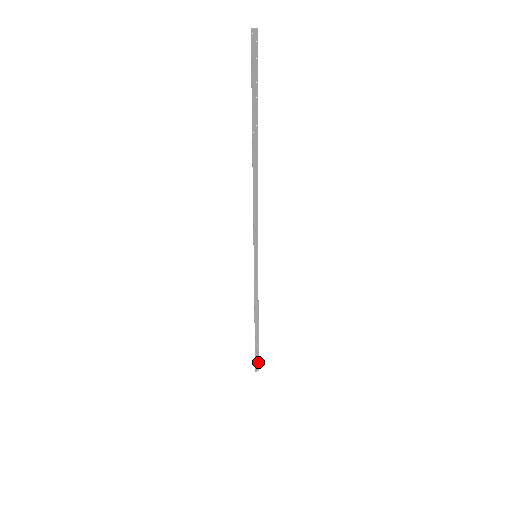
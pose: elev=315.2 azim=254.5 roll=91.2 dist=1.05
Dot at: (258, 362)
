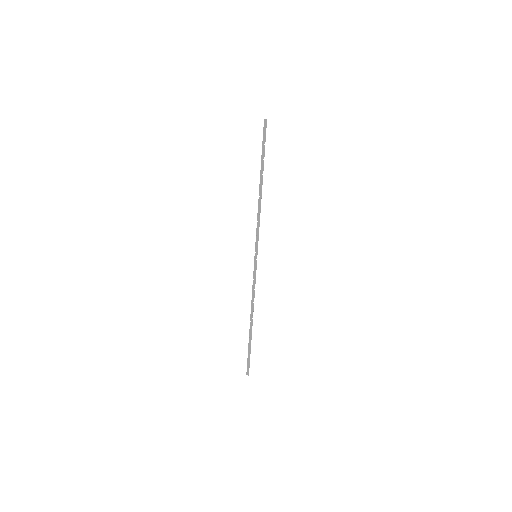
Dot at: (249, 364)
